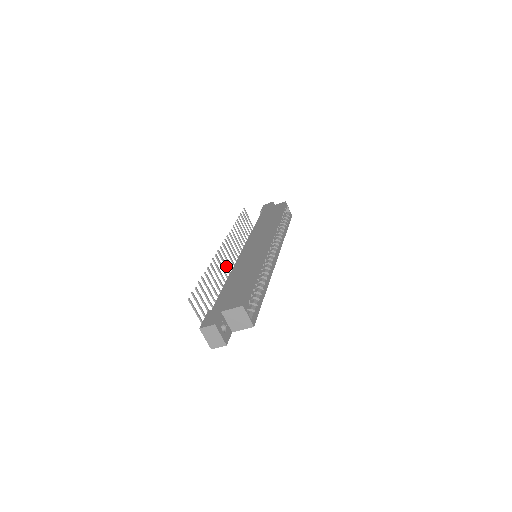
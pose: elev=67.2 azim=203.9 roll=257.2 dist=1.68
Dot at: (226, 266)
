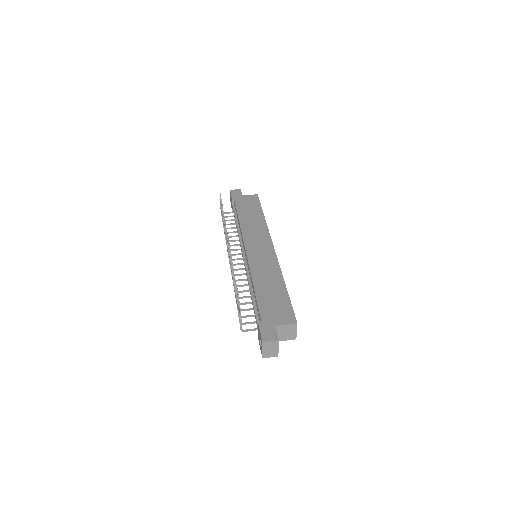
Dot at: occluded
